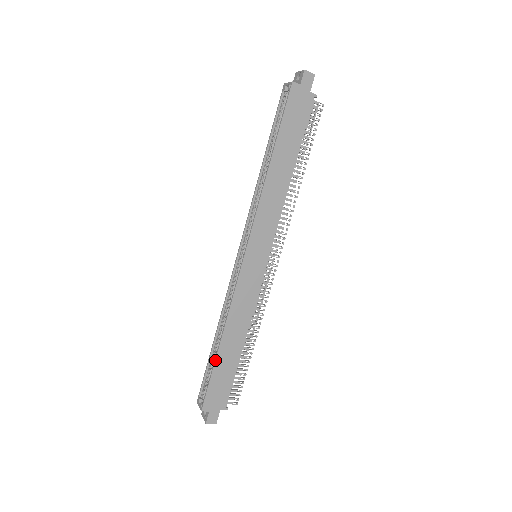
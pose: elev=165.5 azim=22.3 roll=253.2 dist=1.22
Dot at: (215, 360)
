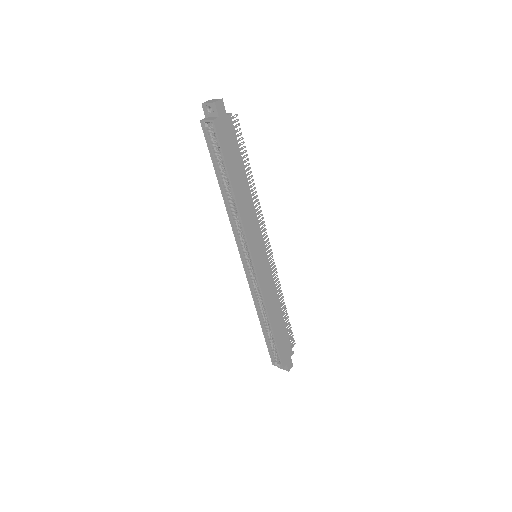
Dot at: (274, 337)
